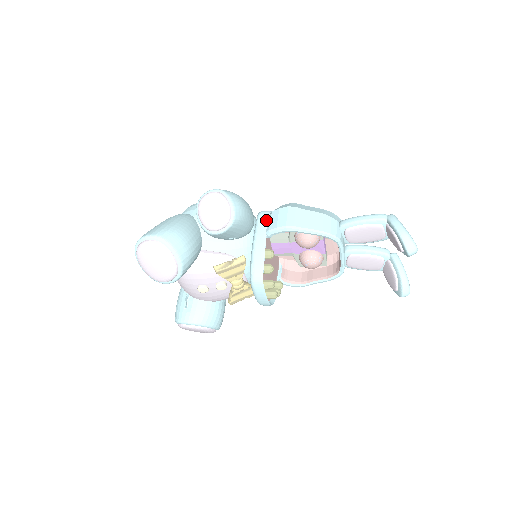
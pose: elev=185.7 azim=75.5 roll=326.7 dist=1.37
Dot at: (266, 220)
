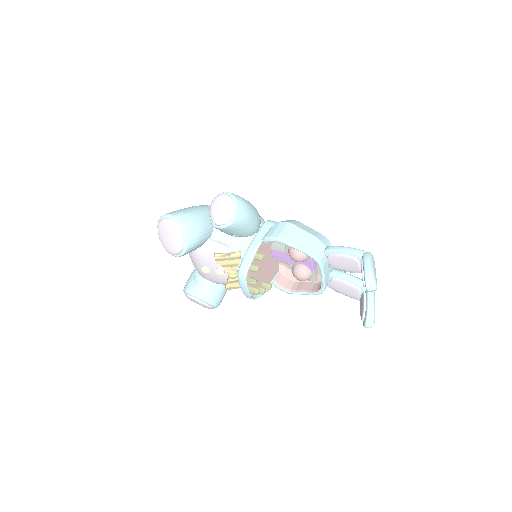
Dot at: (268, 228)
